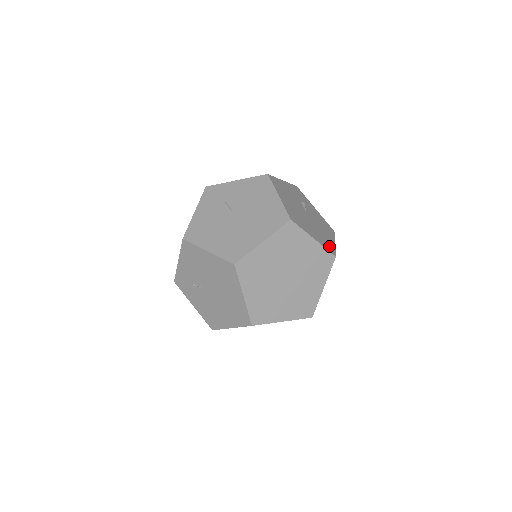
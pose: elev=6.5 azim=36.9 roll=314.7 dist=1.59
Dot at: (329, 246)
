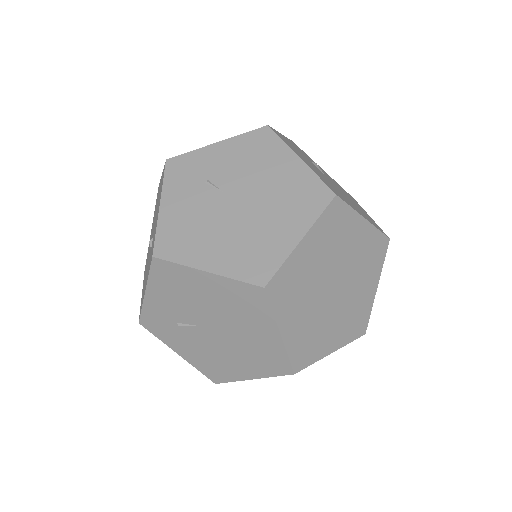
Dot at: occluded
